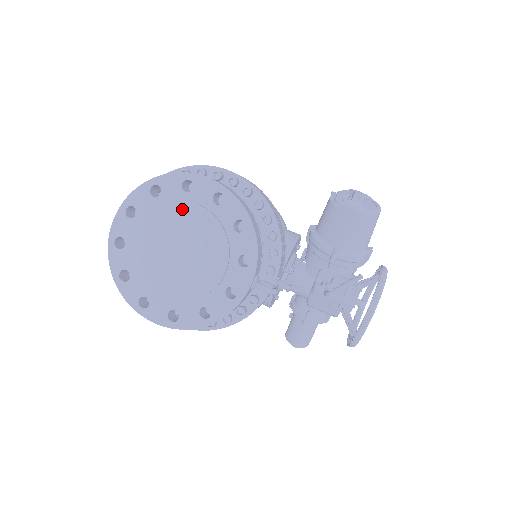
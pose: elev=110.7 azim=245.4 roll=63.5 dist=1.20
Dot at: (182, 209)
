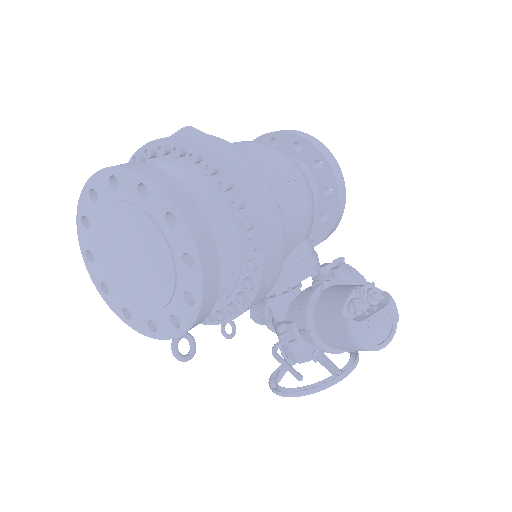
Dot at: (153, 233)
